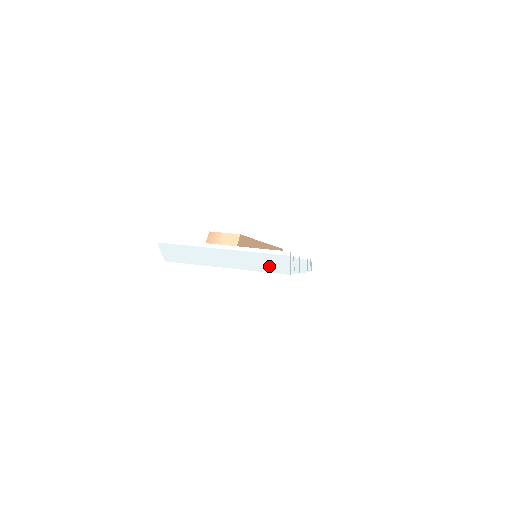
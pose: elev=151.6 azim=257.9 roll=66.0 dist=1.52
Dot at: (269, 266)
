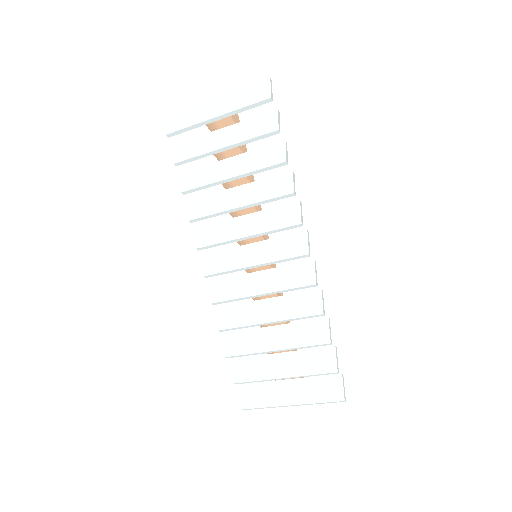
Dot at: (253, 97)
